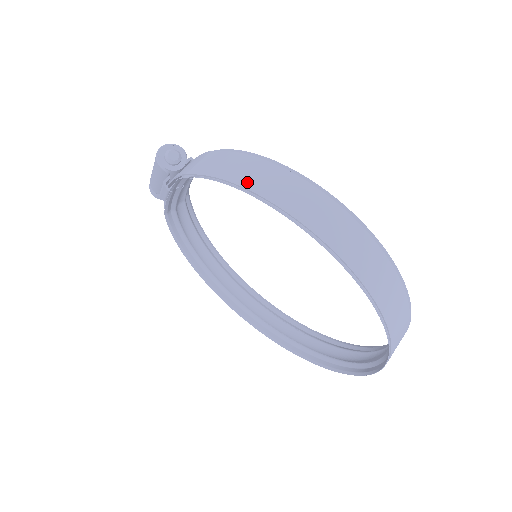
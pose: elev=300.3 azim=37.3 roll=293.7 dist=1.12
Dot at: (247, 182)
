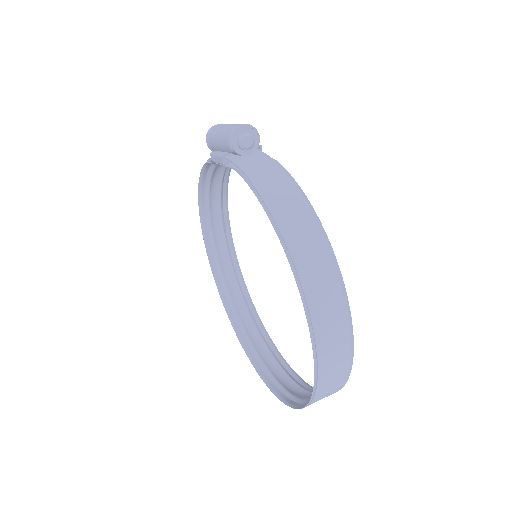
Dot at: (291, 239)
